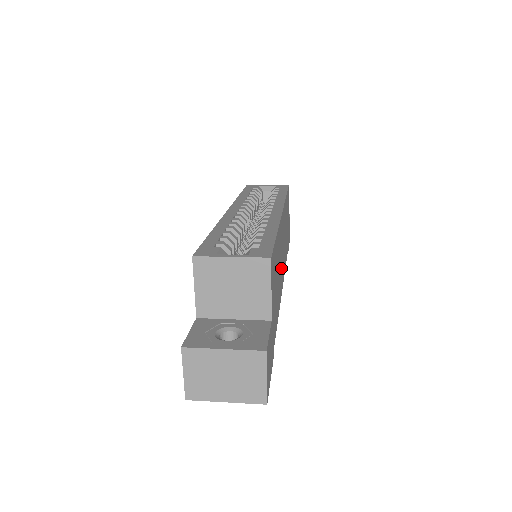
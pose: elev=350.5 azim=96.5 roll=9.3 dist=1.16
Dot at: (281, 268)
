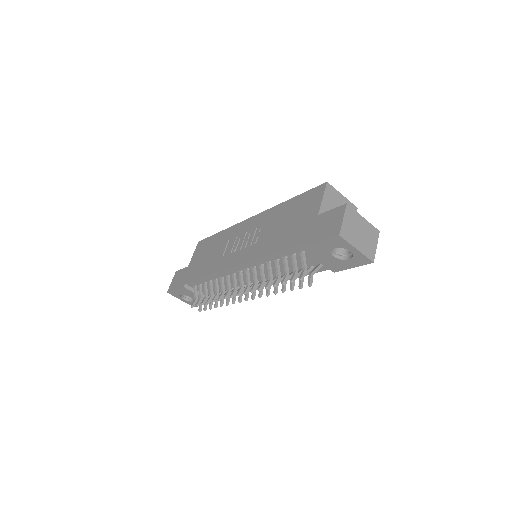
Dot at: occluded
